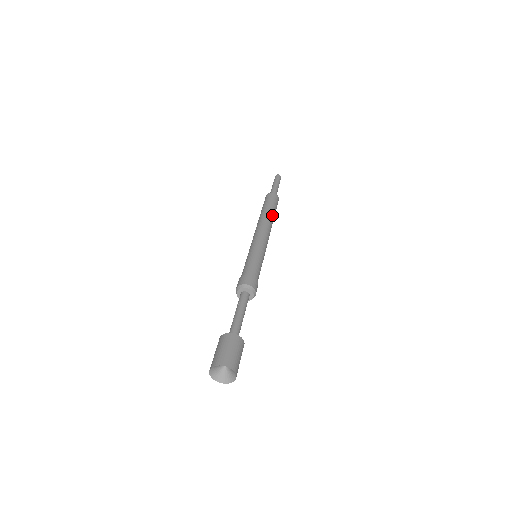
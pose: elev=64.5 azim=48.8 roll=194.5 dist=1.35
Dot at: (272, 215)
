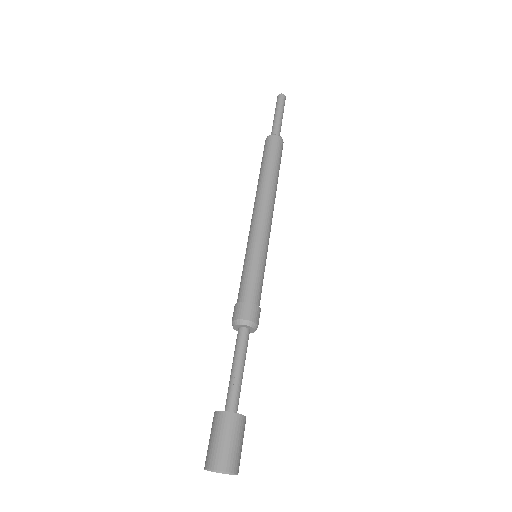
Dot at: (277, 182)
